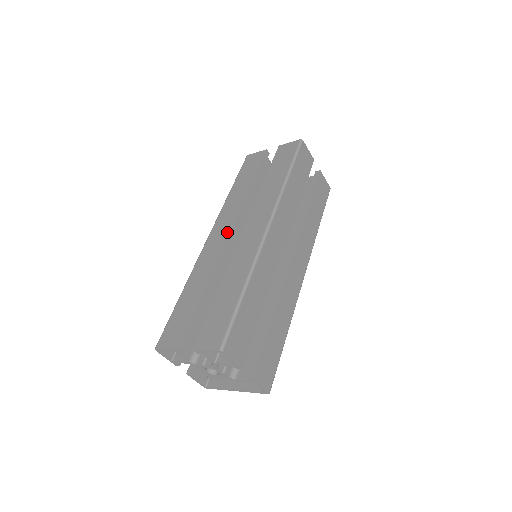
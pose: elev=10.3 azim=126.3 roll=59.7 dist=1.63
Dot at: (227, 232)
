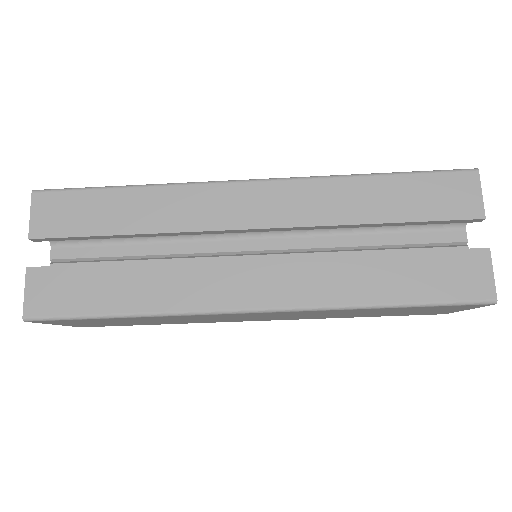
Dot at: occluded
